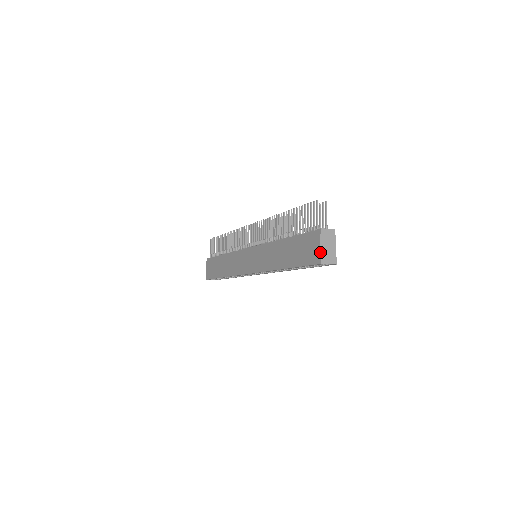
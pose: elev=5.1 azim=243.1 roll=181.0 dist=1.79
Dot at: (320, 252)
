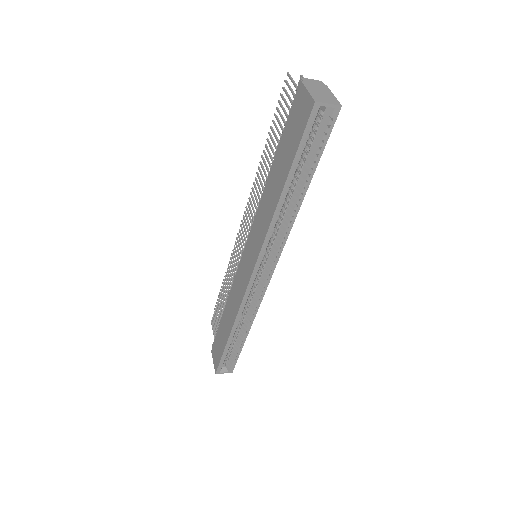
Dot at: (309, 93)
